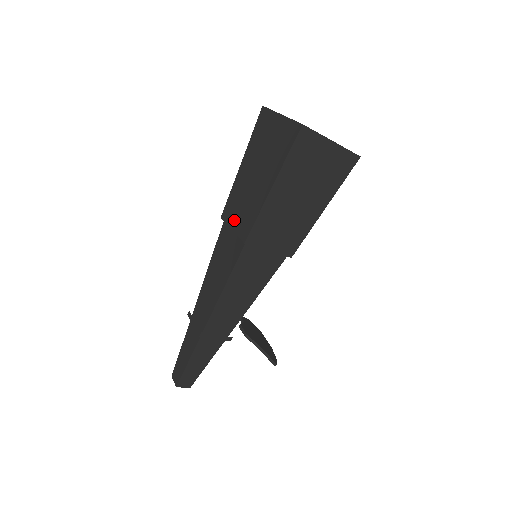
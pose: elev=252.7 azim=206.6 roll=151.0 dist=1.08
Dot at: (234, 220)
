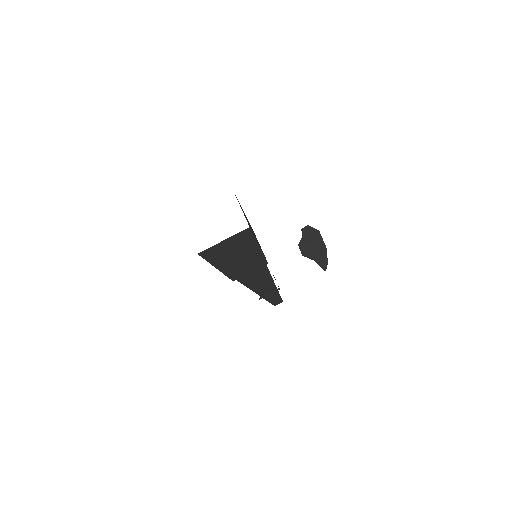
Dot at: occluded
